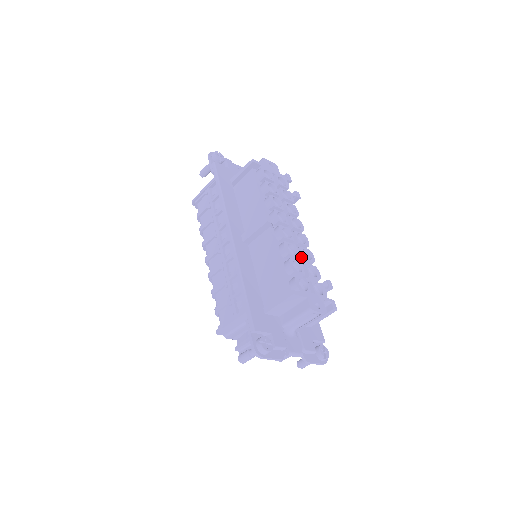
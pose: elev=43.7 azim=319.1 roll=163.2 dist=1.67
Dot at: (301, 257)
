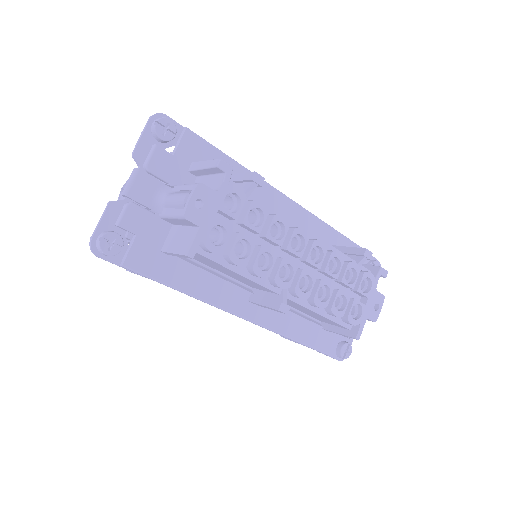
Dot at: (332, 278)
